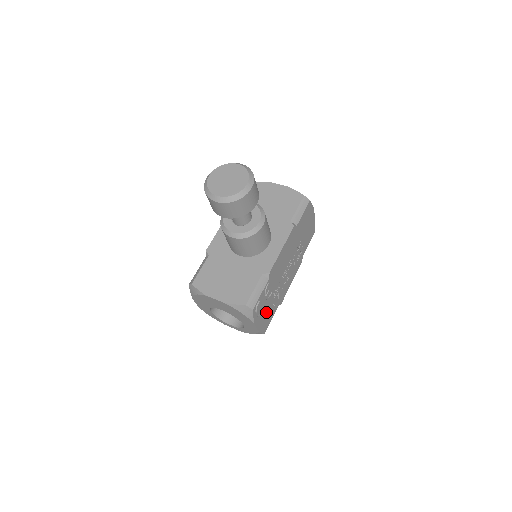
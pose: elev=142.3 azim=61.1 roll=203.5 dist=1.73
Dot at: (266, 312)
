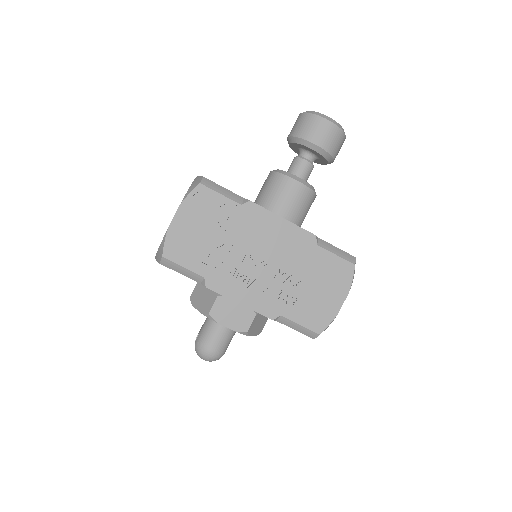
Dot at: (196, 236)
